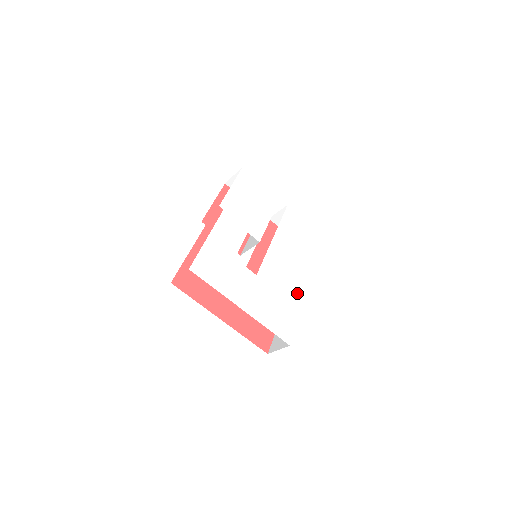
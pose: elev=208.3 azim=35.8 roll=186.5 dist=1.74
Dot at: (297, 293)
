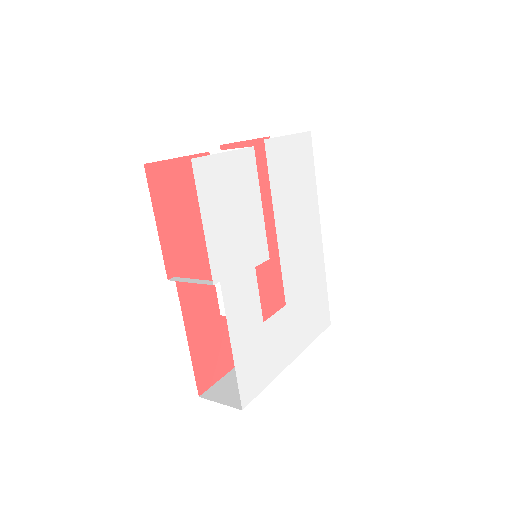
Dot at: (317, 261)
